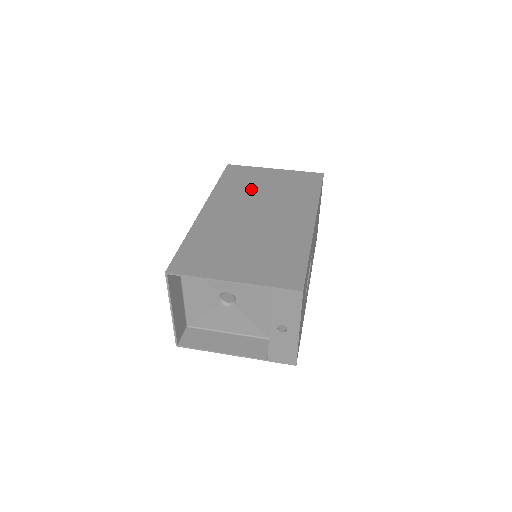
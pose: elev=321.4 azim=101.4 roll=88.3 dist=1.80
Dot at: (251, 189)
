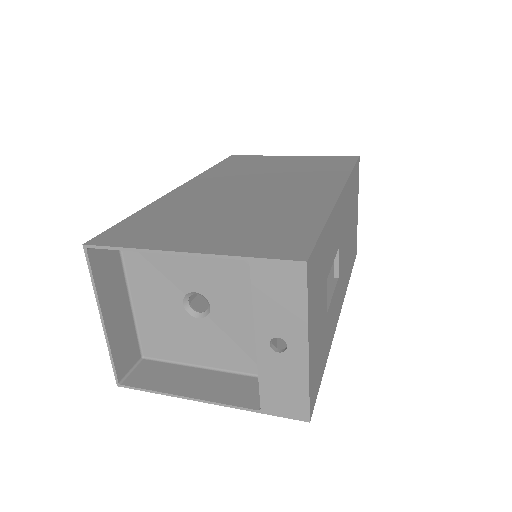
Dot at: (254, 170)
